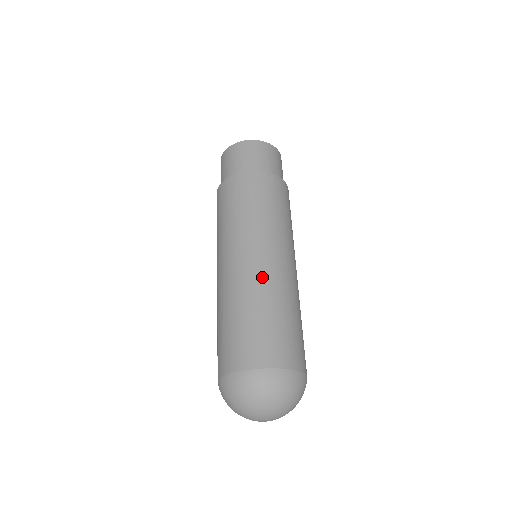
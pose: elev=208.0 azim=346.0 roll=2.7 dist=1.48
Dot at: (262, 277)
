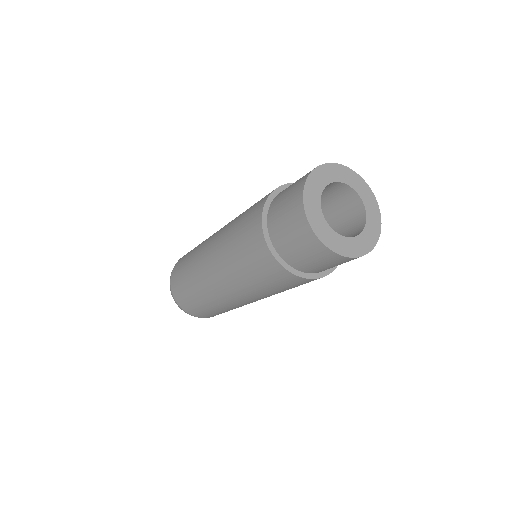
Dot at: (210, 293)
